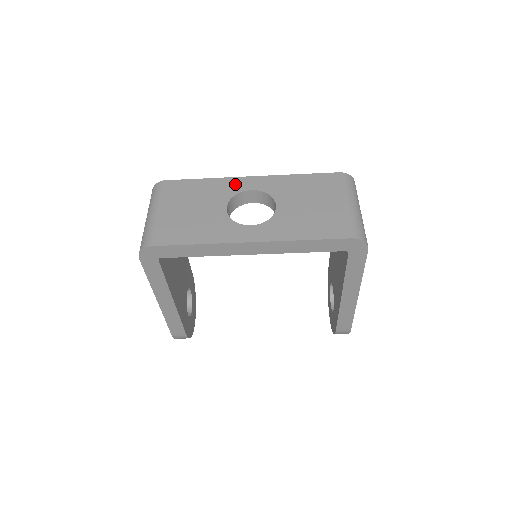
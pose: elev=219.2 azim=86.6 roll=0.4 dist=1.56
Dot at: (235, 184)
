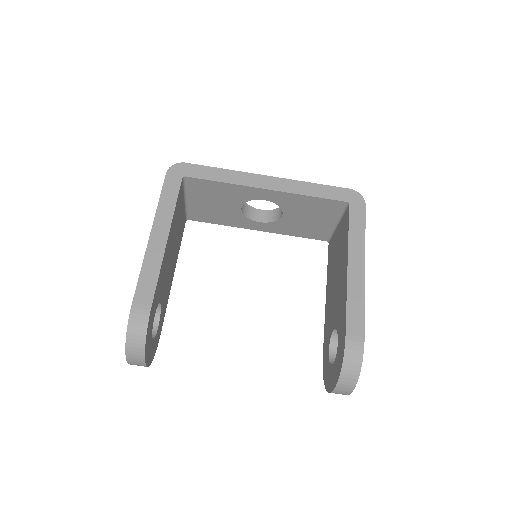
Dot at: occluded
